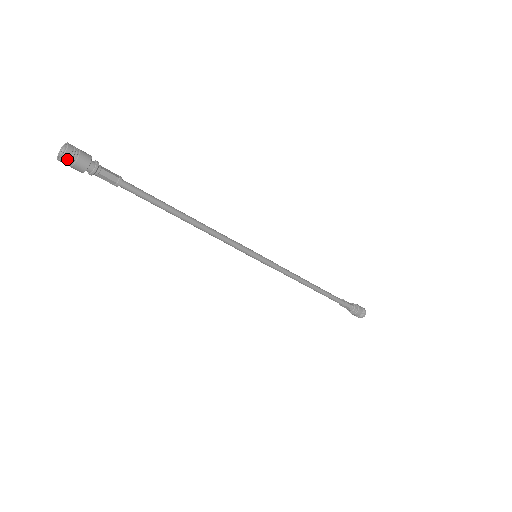
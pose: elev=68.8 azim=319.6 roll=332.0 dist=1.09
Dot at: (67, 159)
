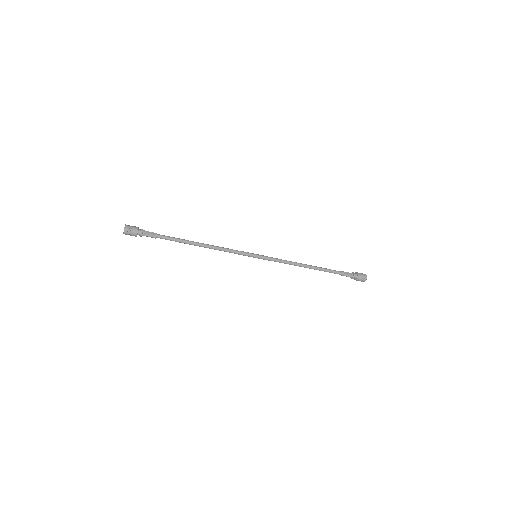
Dot at: (127, 230)
